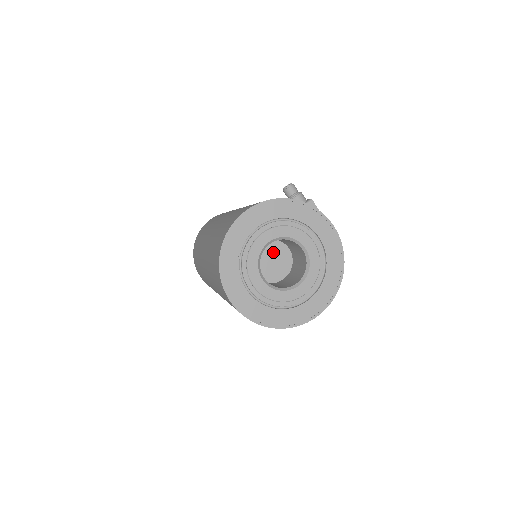
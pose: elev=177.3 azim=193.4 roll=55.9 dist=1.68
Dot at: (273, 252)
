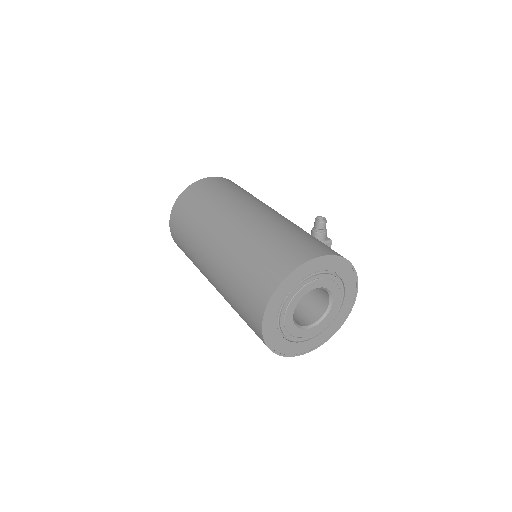
Dot at: occluded
